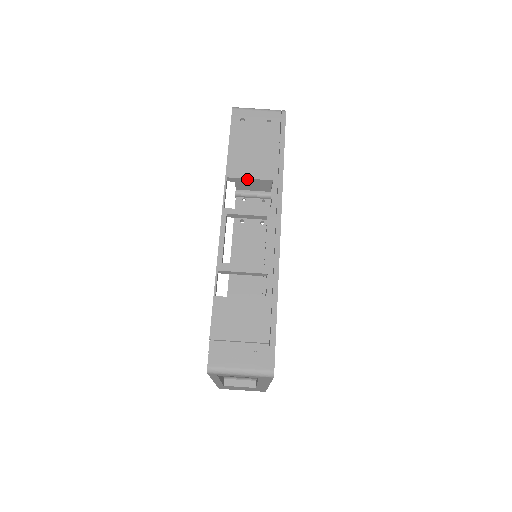
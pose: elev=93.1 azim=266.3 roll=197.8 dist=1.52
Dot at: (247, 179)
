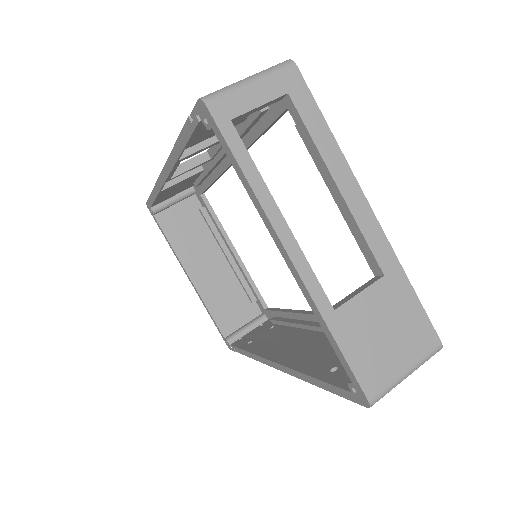
Dot at: occluded
